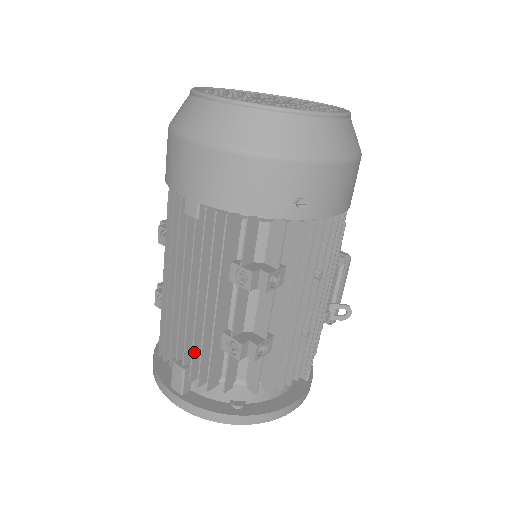
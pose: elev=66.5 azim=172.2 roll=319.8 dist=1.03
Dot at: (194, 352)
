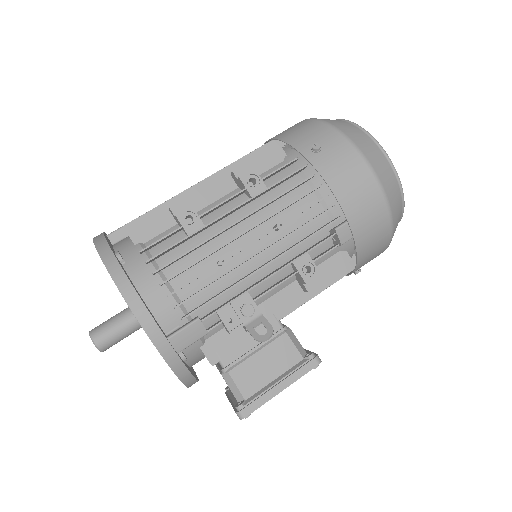
Dot at: occluded
